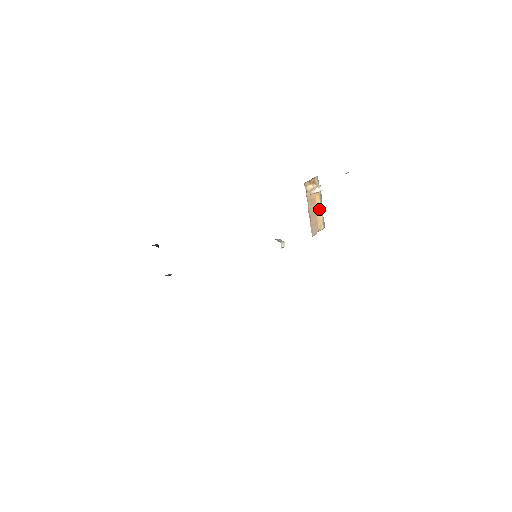
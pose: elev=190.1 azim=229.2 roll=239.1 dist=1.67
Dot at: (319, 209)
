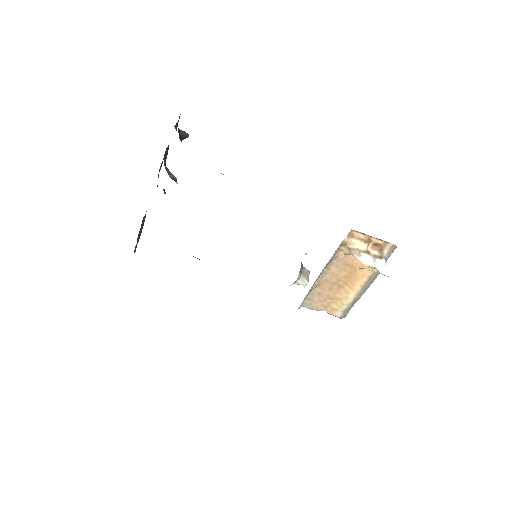
Dot at: (354, 288)
